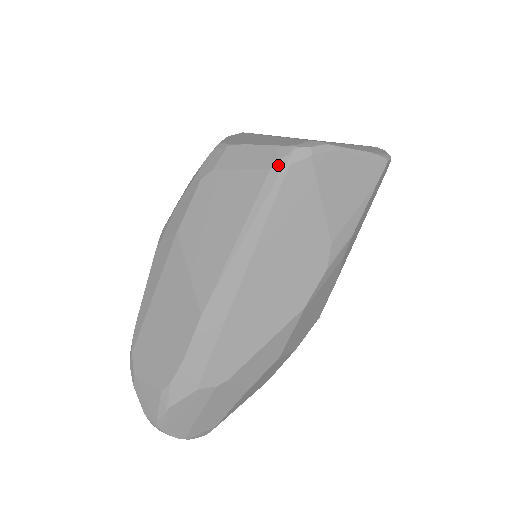
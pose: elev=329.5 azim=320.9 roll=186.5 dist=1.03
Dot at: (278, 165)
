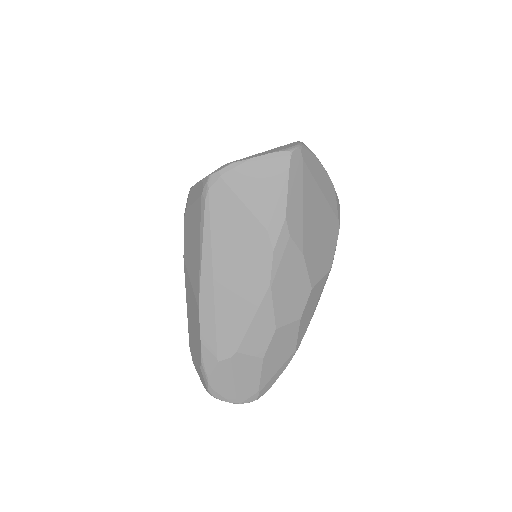
Dot at: (203, 192)
